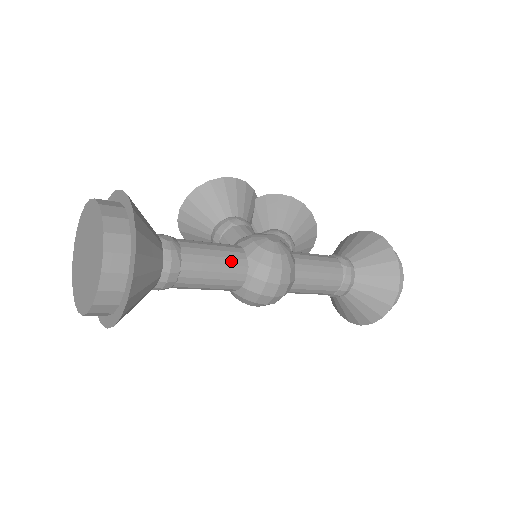
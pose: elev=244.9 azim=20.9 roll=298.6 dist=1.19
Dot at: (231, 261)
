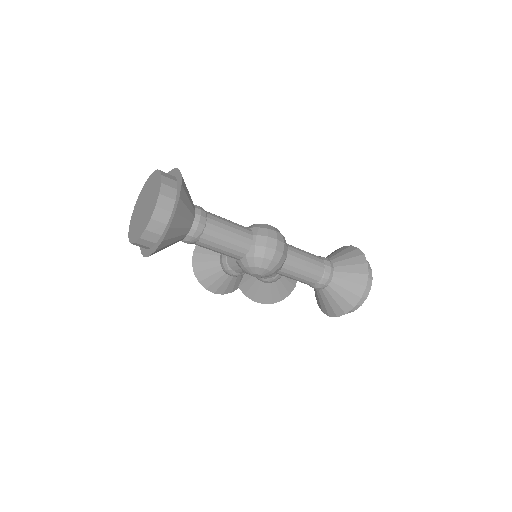
Dot at: (239, 225)
